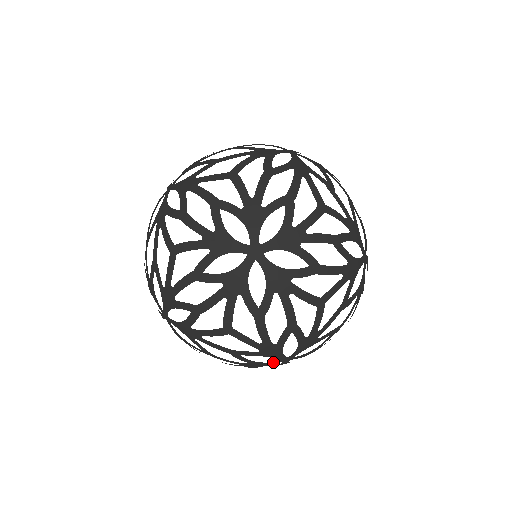
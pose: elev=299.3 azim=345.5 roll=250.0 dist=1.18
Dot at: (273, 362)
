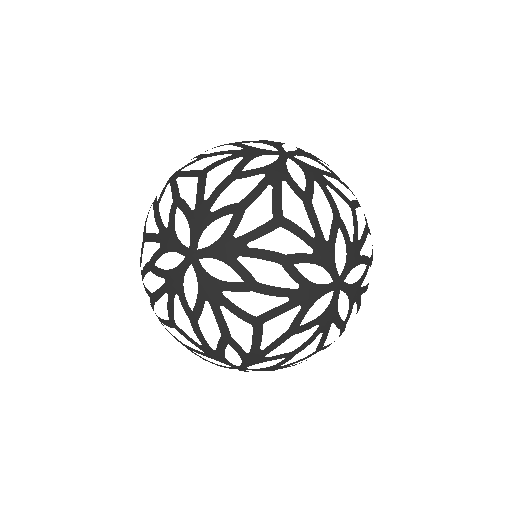
Dot at: (326, 287)
